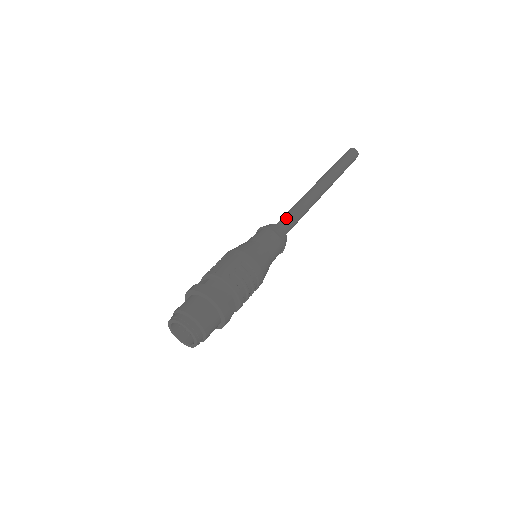
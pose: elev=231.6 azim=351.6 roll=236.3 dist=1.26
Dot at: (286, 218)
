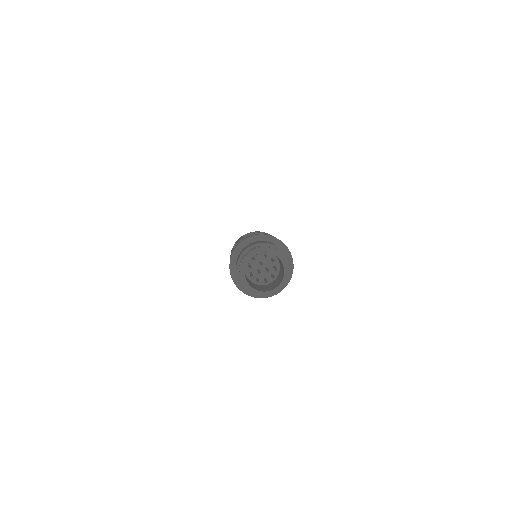
Dot at: occluded
